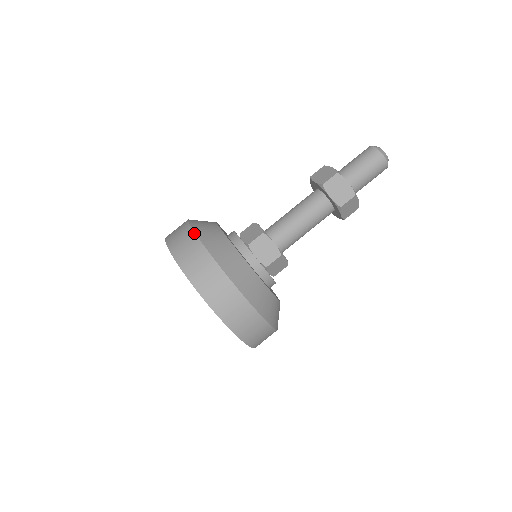
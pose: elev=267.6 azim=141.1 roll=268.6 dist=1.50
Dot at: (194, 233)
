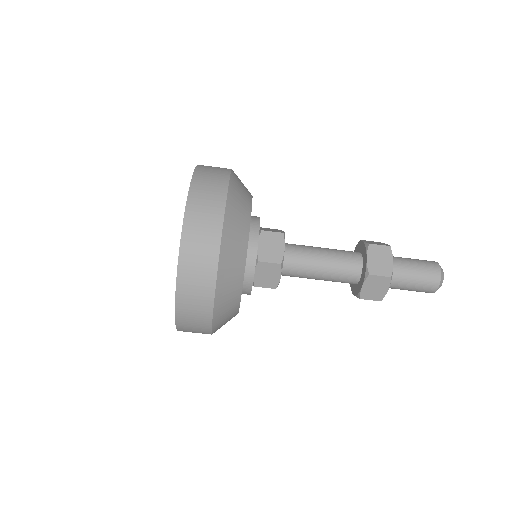
Dot at: (230, 170)
